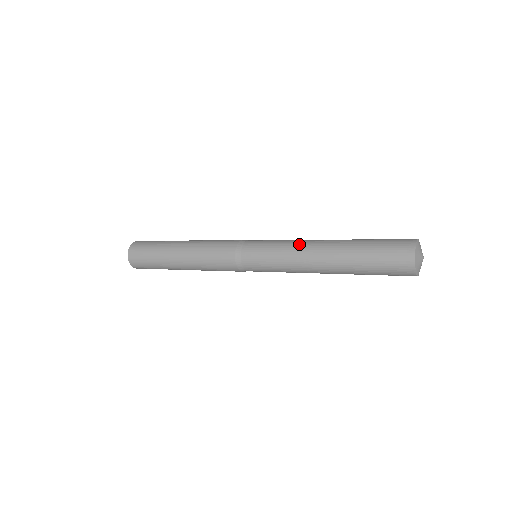
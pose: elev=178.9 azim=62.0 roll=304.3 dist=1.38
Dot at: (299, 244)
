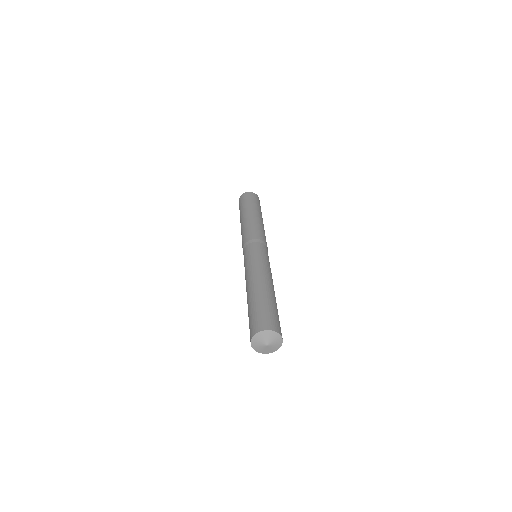
Dot at: (261, 268)
